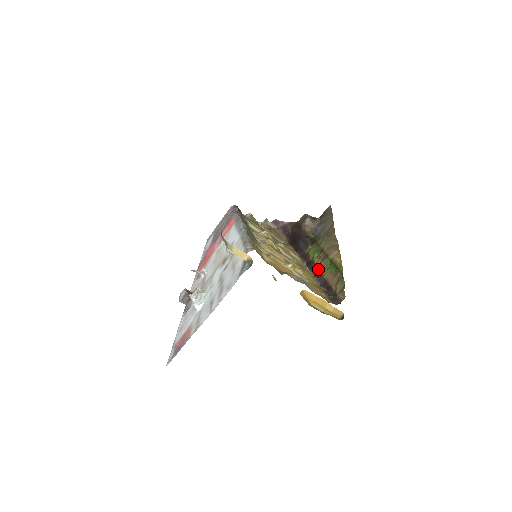
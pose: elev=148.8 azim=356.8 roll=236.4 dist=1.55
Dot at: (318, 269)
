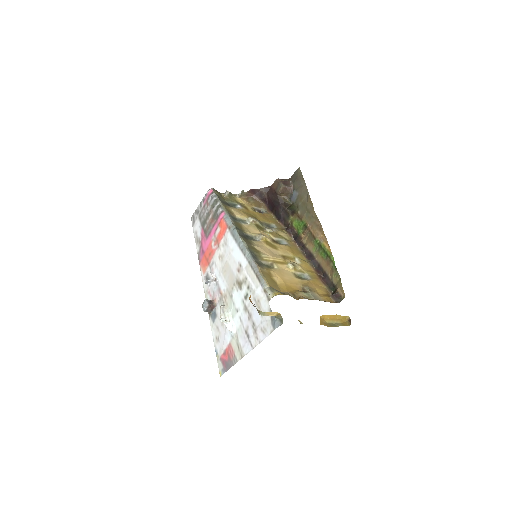
Dot at: (308, 248)
